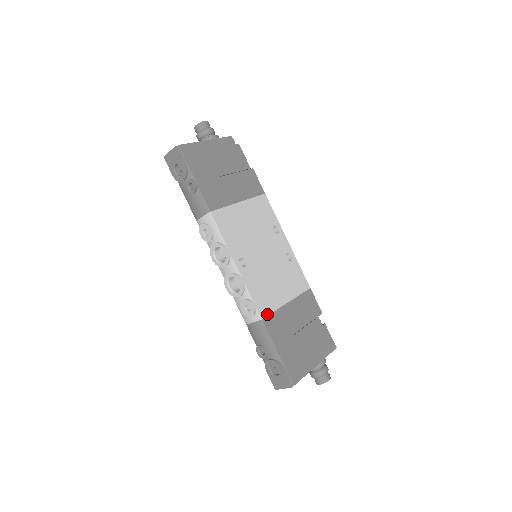
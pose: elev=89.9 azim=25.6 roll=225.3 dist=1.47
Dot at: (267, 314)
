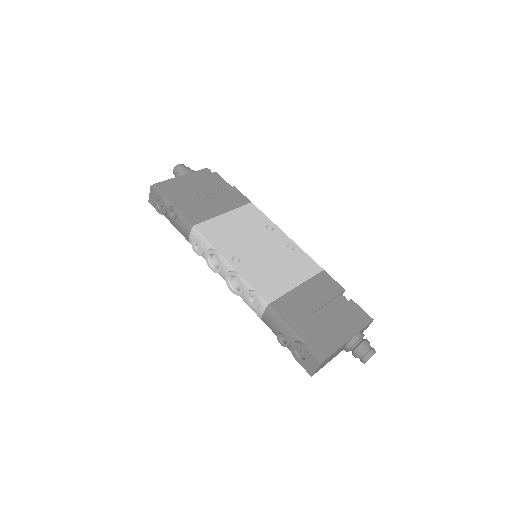
Dot at: (274, 299)
